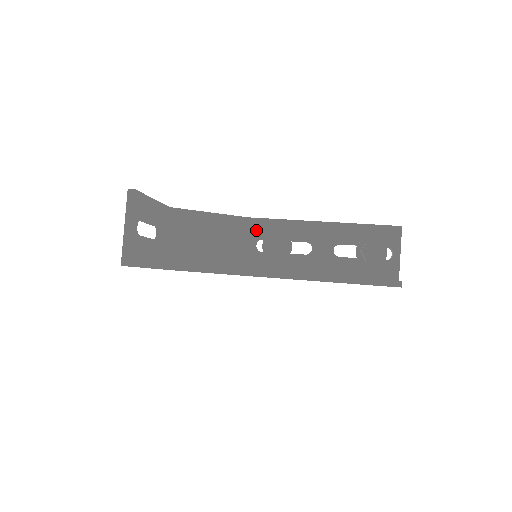
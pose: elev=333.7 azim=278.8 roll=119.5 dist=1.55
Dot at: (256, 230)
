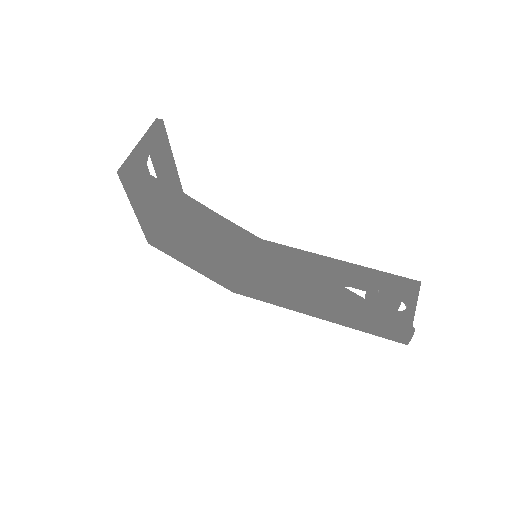
Dot at: occluded
